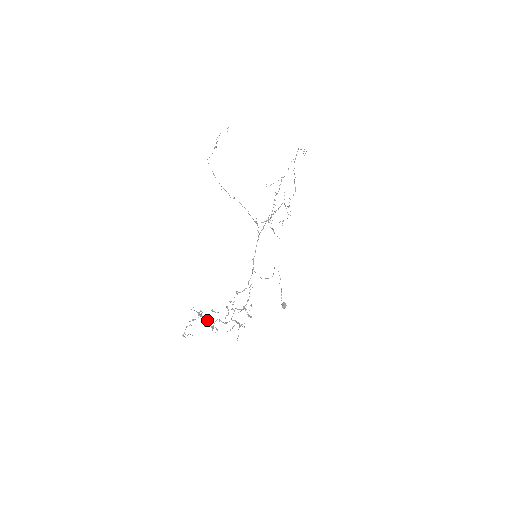
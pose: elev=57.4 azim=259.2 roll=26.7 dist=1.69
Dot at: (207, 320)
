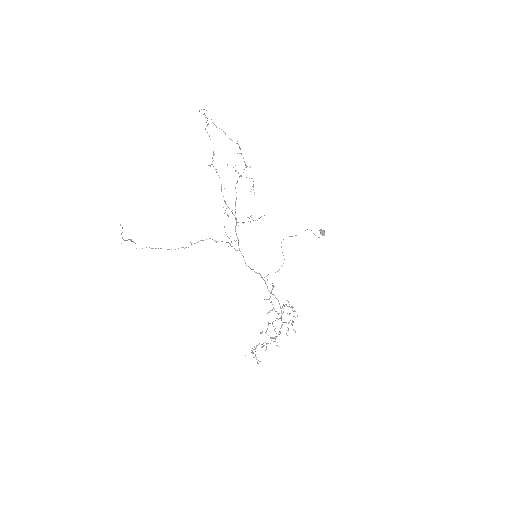
Dot at: occluded
